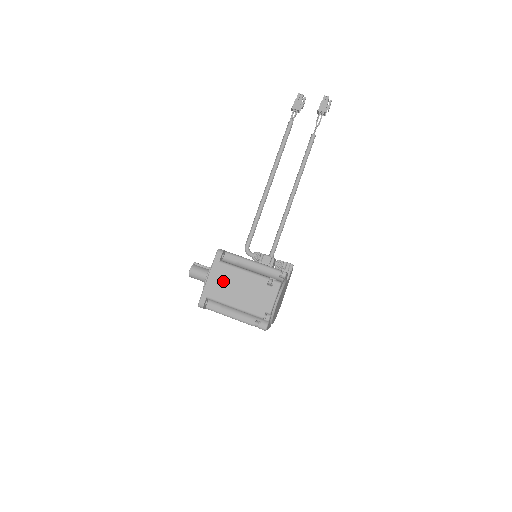
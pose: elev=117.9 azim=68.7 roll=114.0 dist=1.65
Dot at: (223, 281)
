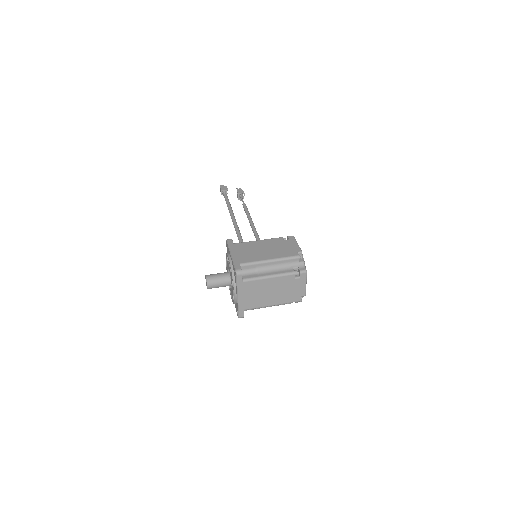
Dot at: (246, 251)
